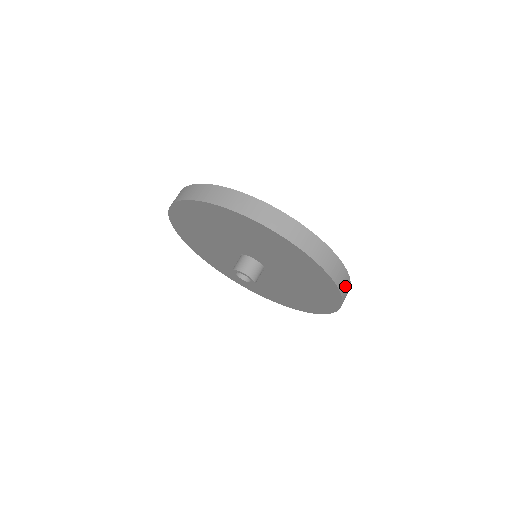
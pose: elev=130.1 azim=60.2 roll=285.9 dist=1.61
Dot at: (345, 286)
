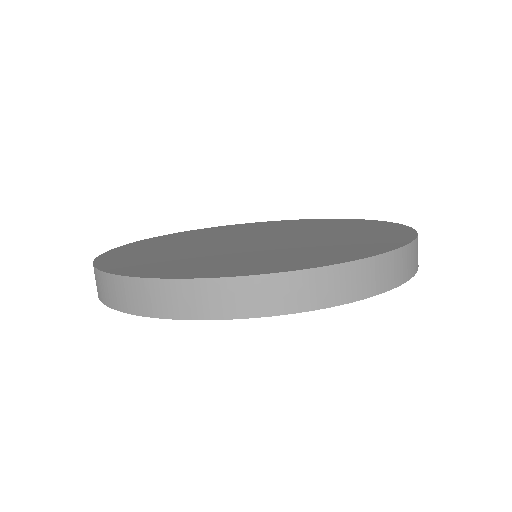
Dot at: occluded
